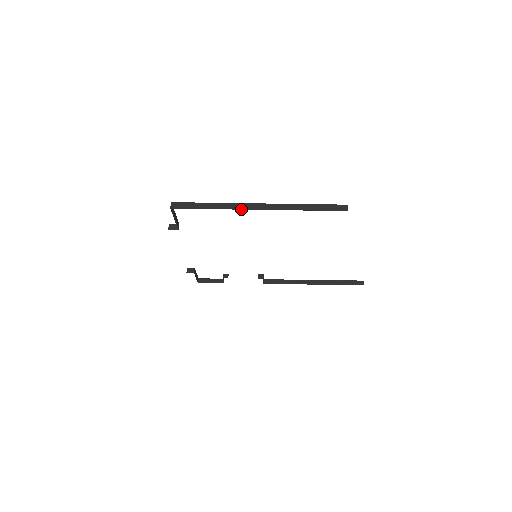
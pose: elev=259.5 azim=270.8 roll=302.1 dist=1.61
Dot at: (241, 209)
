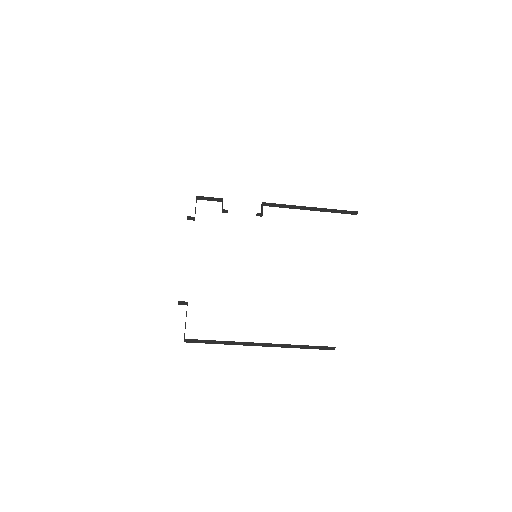
Dot at: occluded
